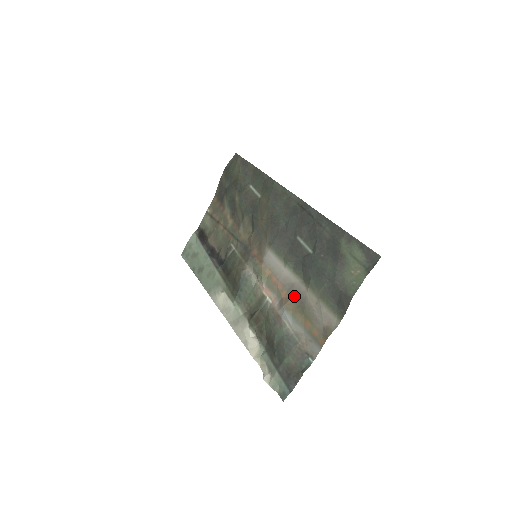
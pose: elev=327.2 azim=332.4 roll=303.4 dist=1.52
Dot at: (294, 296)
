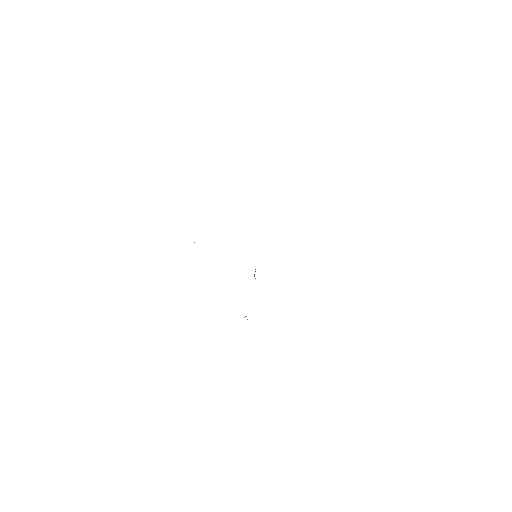
Dot at: occluded
